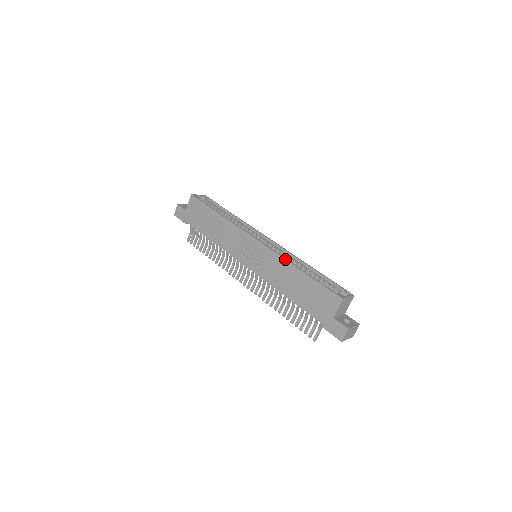
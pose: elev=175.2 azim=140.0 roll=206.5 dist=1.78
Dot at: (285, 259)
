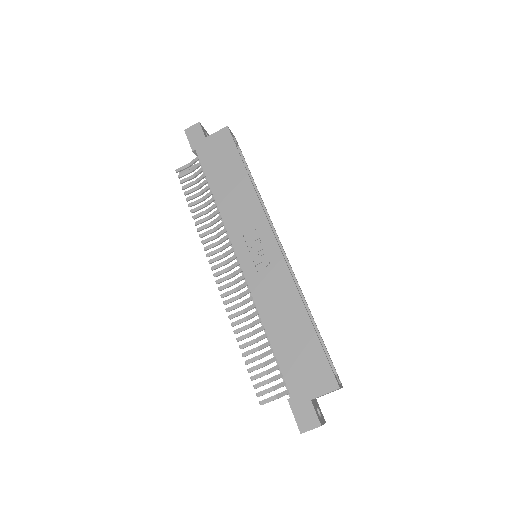
Dot at: (298, 290)
